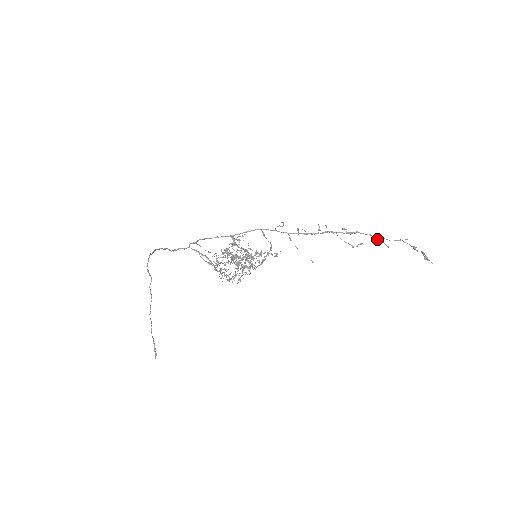
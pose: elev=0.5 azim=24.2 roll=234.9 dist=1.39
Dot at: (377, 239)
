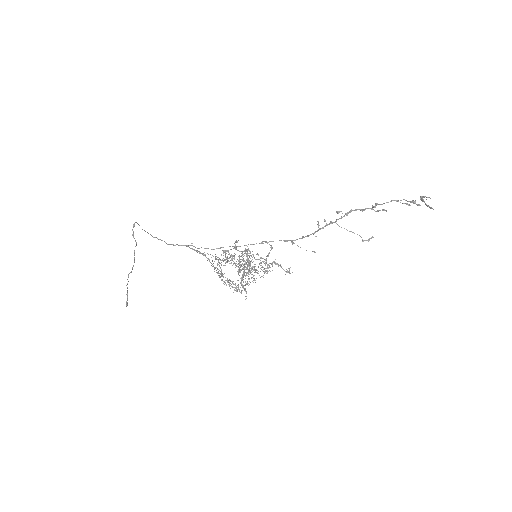
Dot at: (375, 211)
